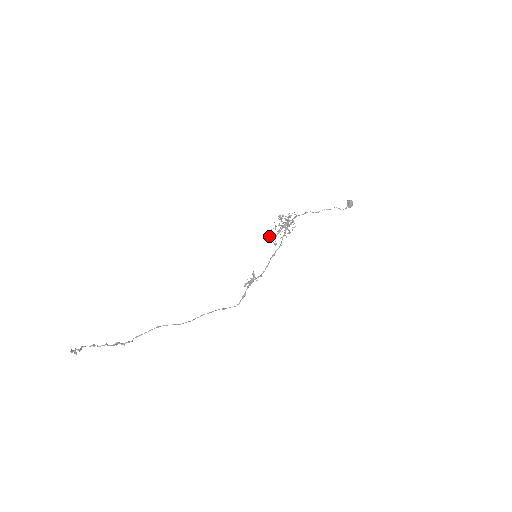
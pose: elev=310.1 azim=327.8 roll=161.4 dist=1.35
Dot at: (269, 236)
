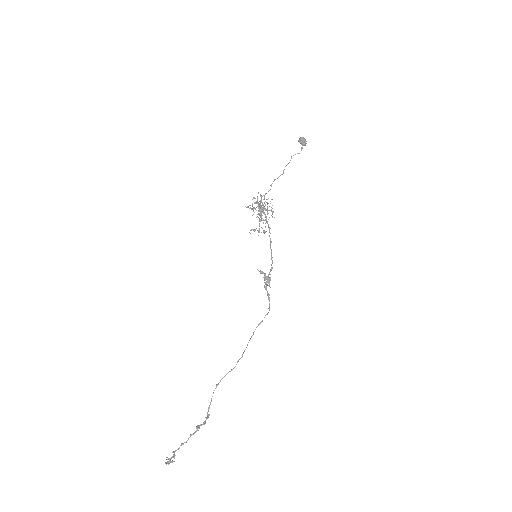
Dot at: (250, 230)
